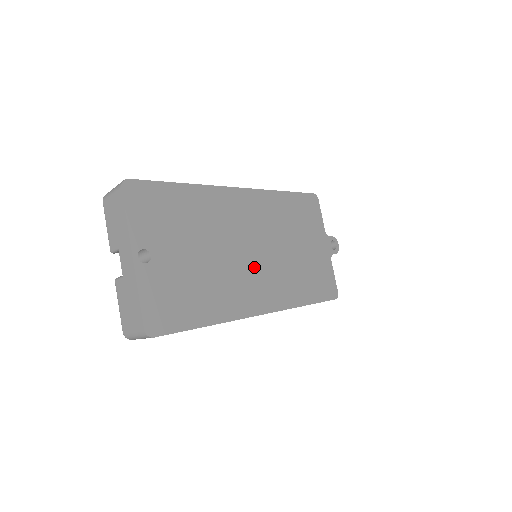
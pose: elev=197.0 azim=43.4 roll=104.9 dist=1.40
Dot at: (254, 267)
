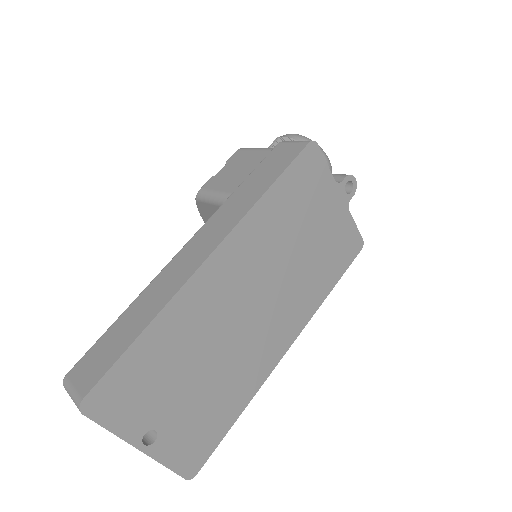
Dot at: (263, 320)
